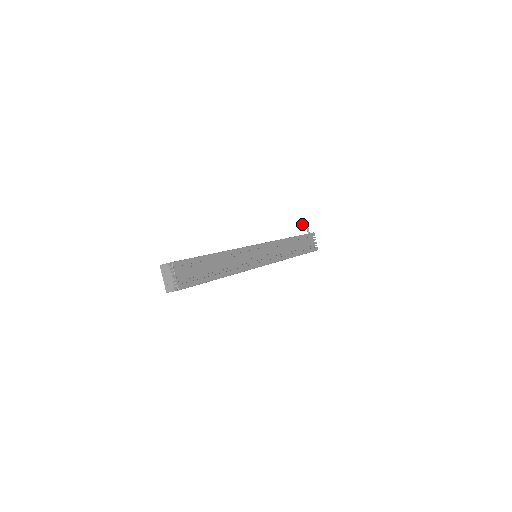
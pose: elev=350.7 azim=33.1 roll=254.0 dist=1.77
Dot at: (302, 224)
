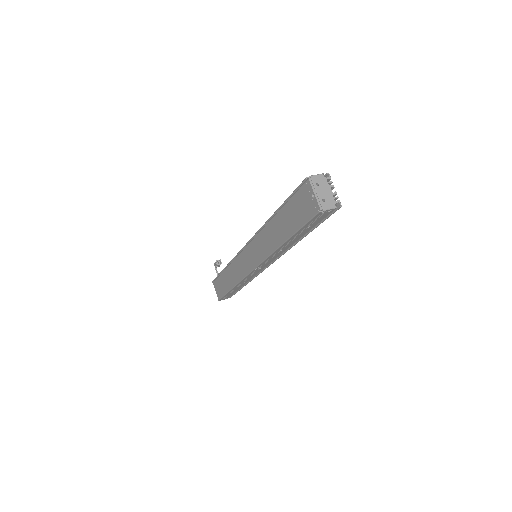
Dot at: occluded
